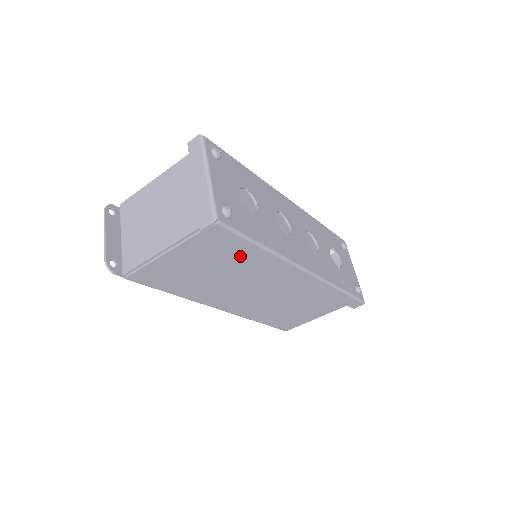
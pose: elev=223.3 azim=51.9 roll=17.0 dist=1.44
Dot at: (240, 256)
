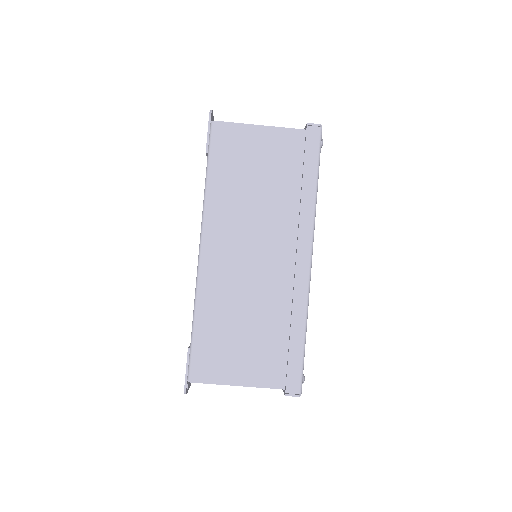
Dot at: (292, 184)
